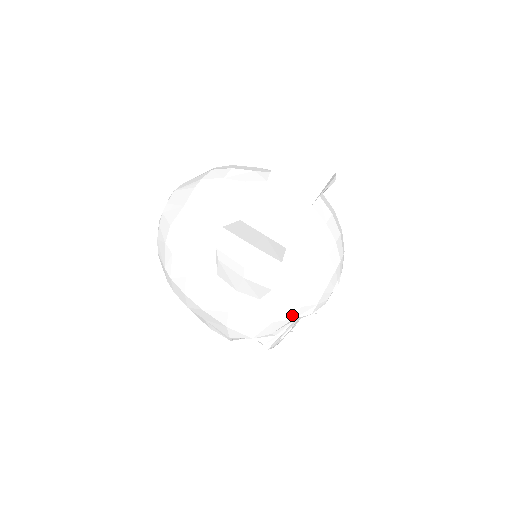
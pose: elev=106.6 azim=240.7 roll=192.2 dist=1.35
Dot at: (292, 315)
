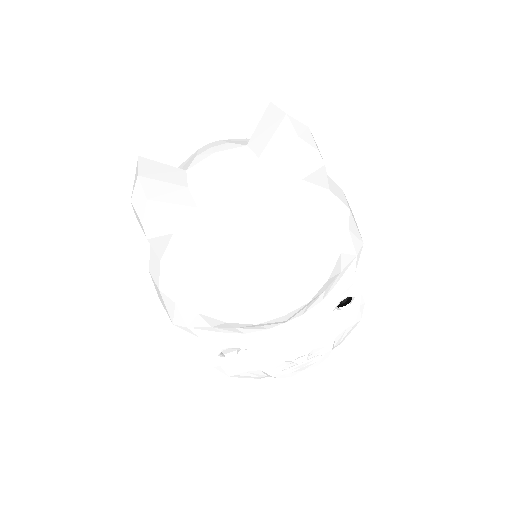
Dot at: (195, 305)
